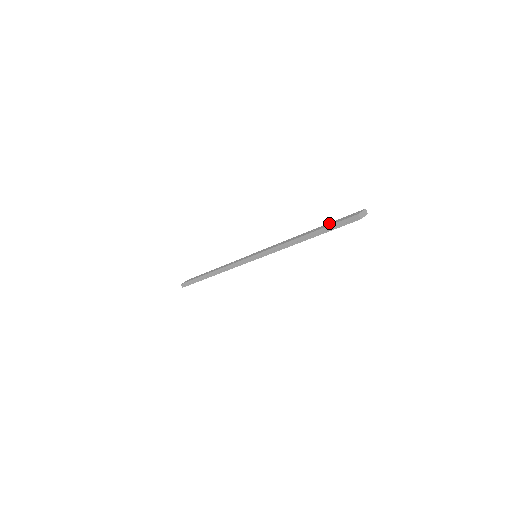
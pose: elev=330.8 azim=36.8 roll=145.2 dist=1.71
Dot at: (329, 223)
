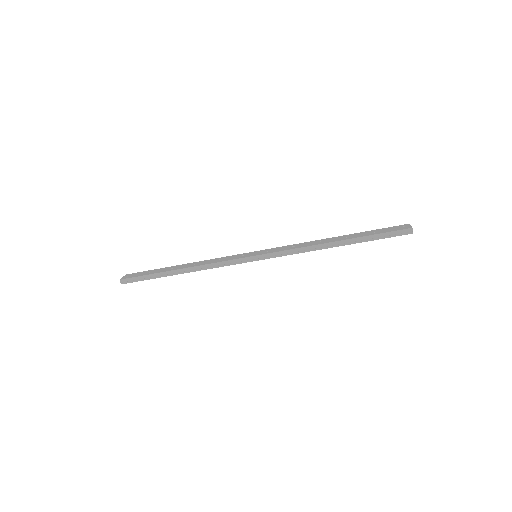
Dot at: (365, 232)
